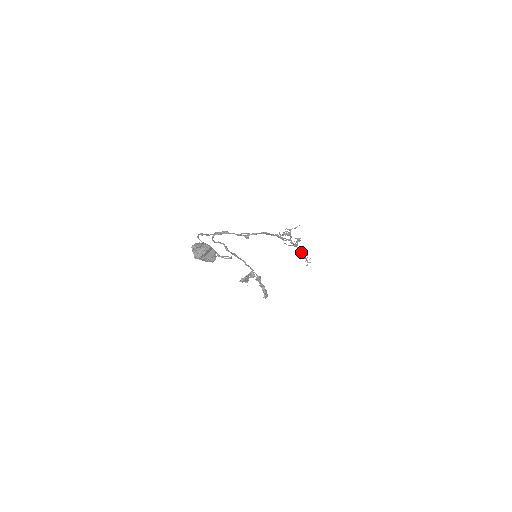
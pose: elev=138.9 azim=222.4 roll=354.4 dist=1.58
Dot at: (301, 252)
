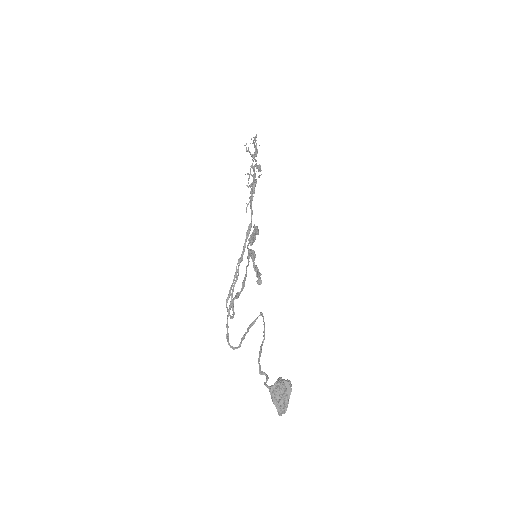
Dot at: occluded
